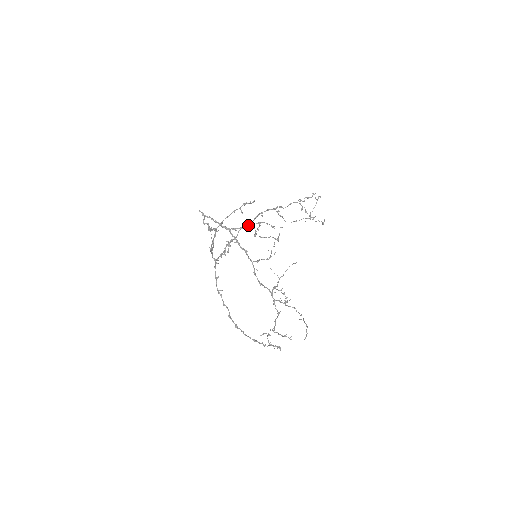
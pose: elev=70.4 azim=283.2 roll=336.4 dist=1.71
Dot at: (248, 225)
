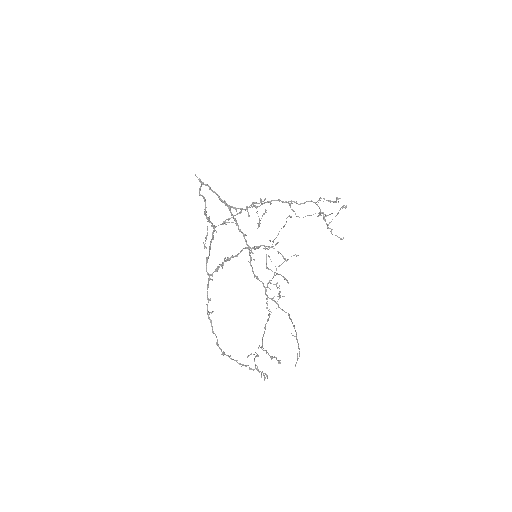
Dot at: (255, 246)
